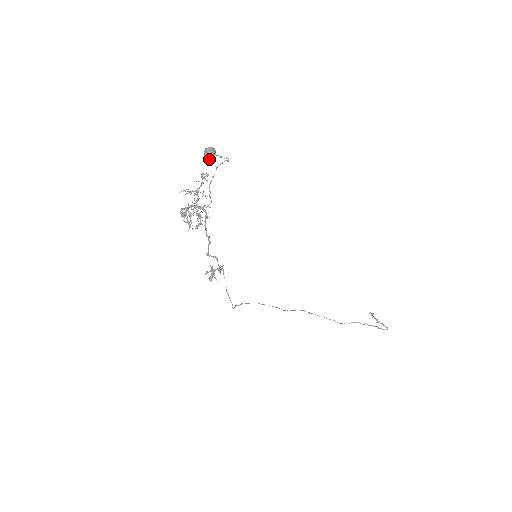
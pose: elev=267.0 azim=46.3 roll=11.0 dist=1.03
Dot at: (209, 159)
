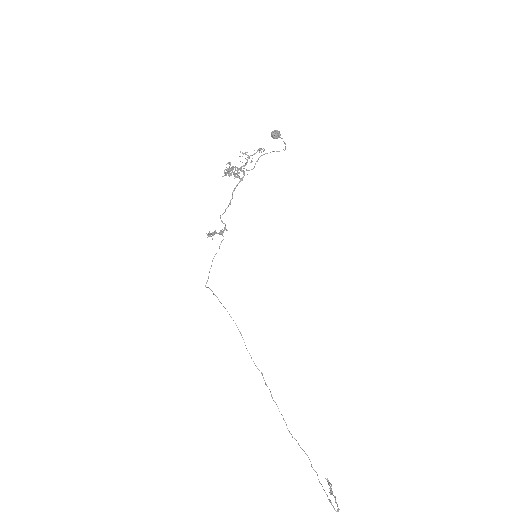
Dot at: (273, 136)
